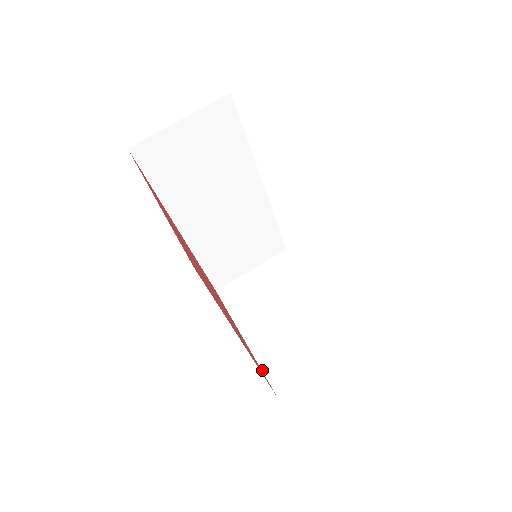
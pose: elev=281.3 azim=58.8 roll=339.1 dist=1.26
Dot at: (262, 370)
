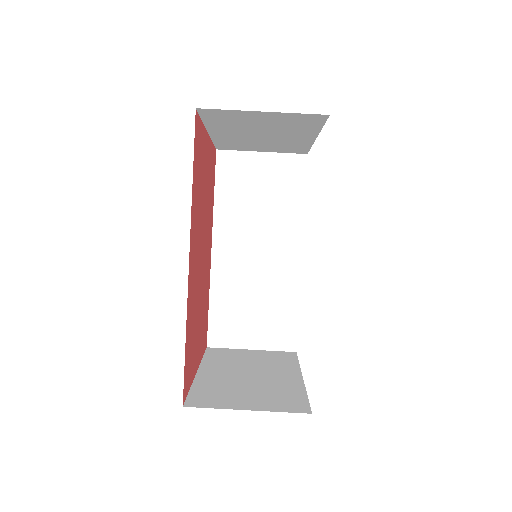
Dot at: (190, 389)
